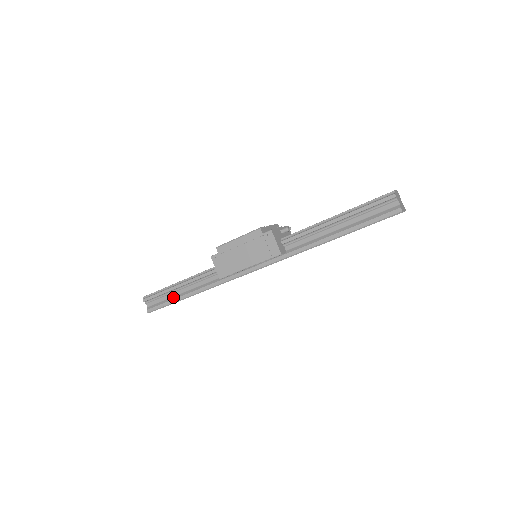
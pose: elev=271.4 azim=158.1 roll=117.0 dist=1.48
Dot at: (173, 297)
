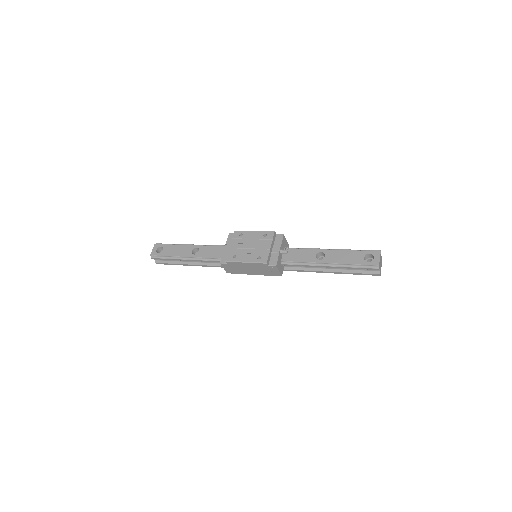
Dot at: (180, 262)
